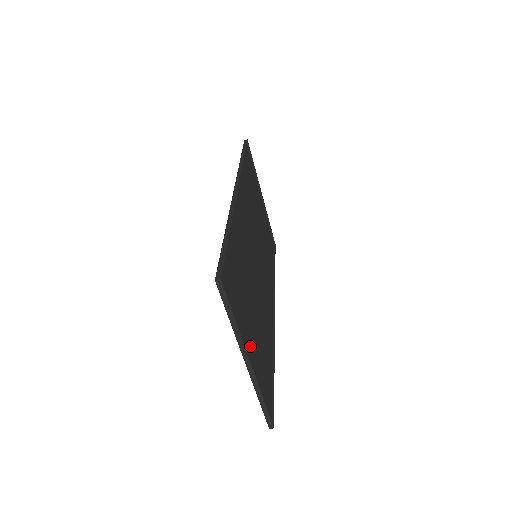
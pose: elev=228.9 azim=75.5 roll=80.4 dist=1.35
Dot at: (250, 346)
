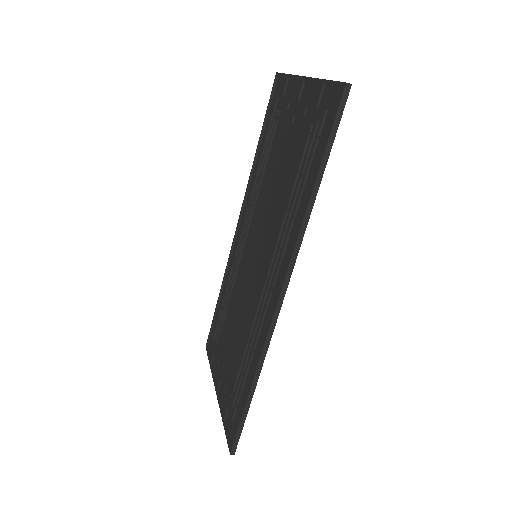
Dot at: (222, 375)
